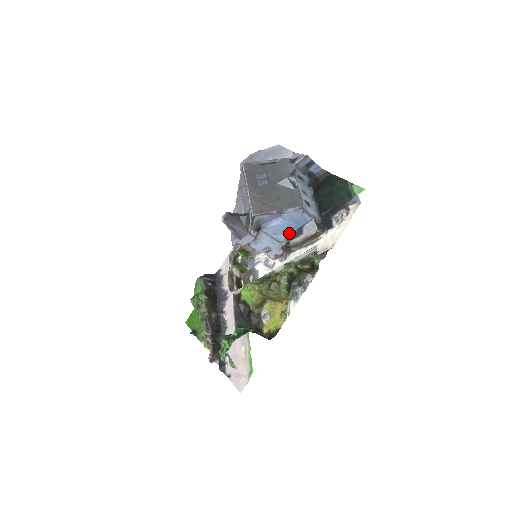
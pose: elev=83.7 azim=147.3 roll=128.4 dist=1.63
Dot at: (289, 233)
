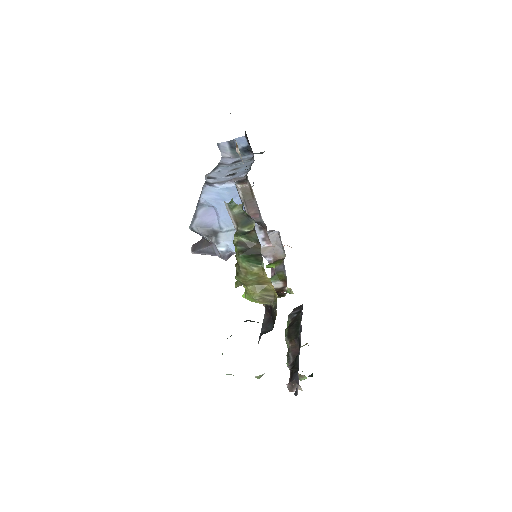
Dot at: occluded
